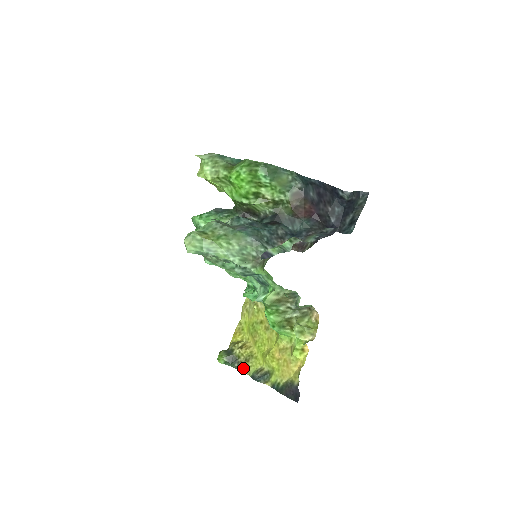
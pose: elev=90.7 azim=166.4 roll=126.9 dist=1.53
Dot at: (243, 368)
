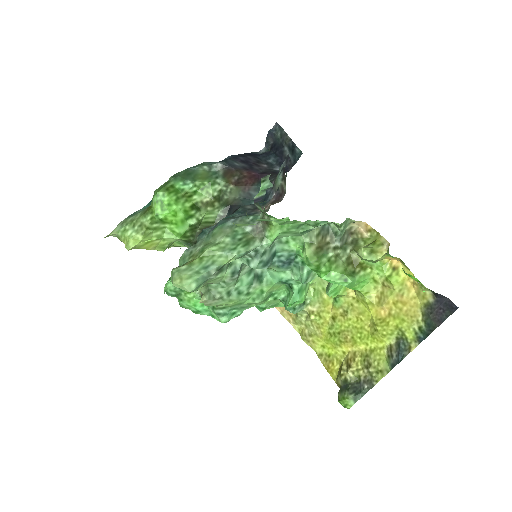
Dot at: (375, 377)
